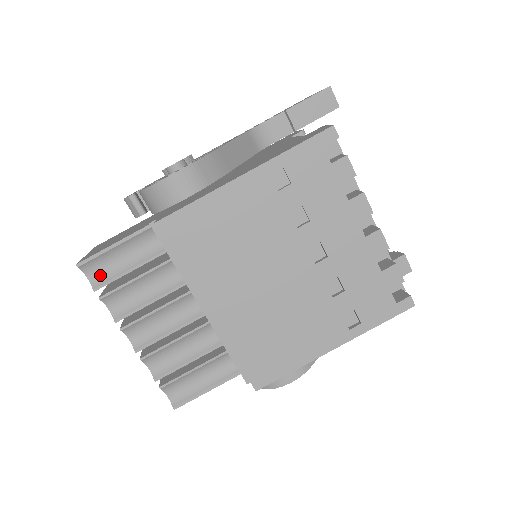
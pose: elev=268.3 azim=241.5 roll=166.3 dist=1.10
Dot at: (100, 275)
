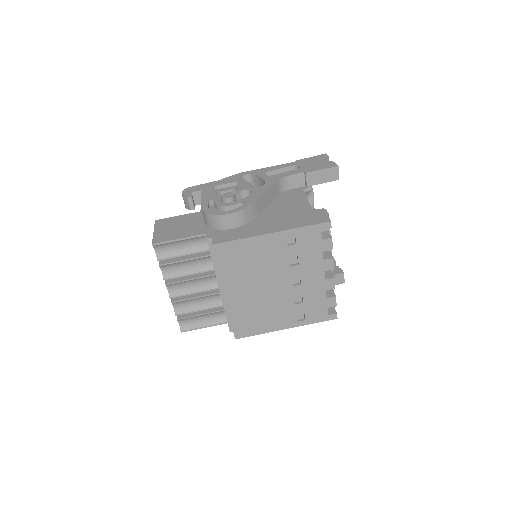
Dot at: (163, 252)
